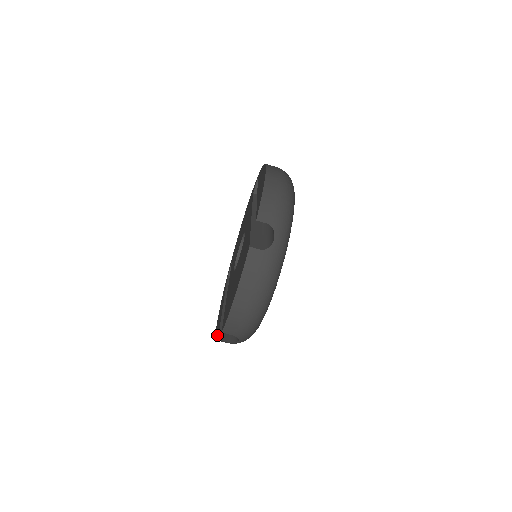
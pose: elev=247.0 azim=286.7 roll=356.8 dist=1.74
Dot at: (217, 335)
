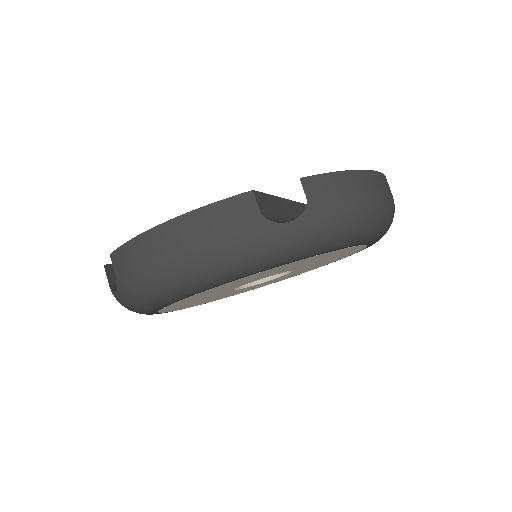
Dot at: occluded
